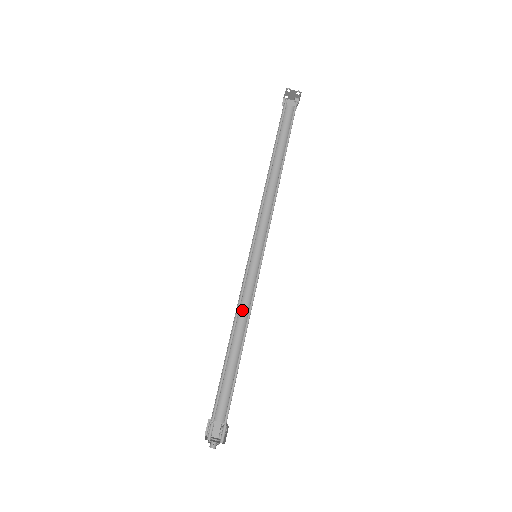
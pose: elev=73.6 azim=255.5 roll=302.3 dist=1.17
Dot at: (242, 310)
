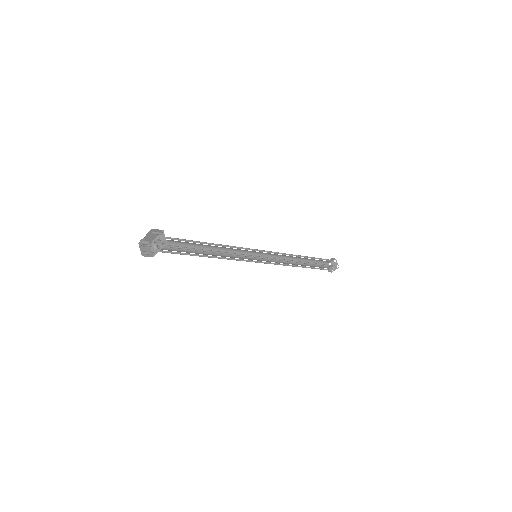
Dot at: (224, 254)
